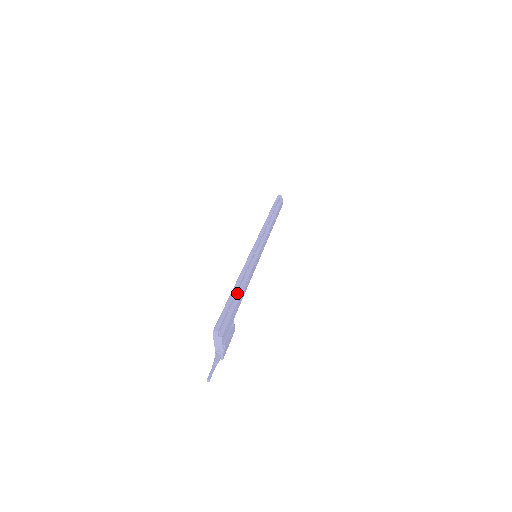
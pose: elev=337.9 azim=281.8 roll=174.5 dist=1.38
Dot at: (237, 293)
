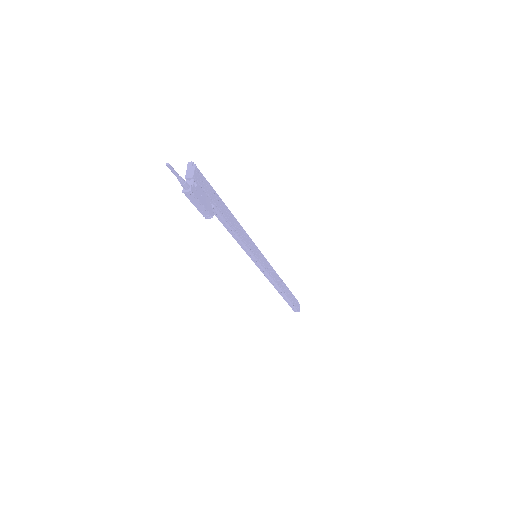
Dot at: occluded
